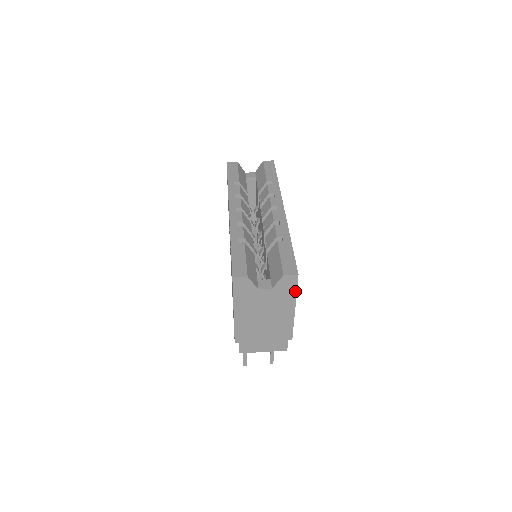
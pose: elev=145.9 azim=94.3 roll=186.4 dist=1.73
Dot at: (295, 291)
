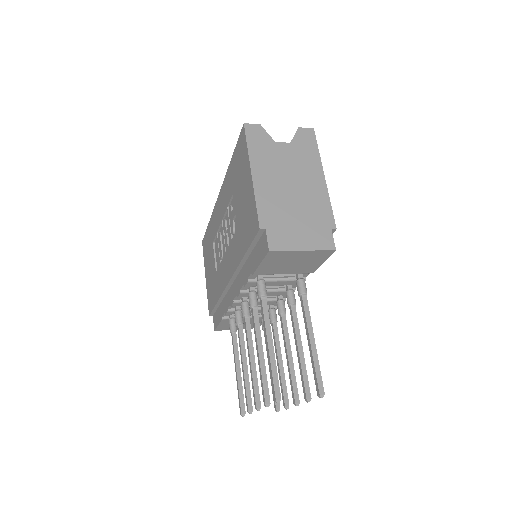
Dot at: (316, 150)
